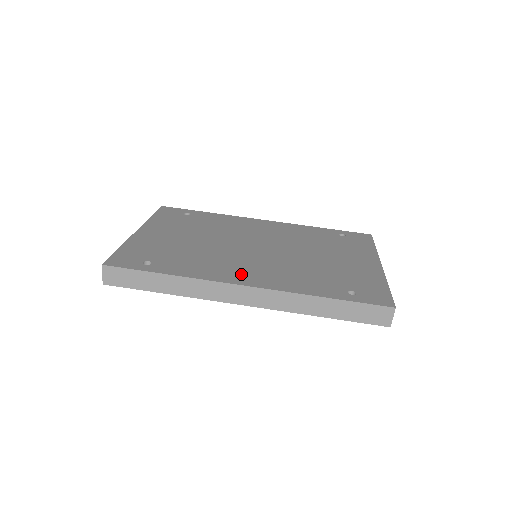
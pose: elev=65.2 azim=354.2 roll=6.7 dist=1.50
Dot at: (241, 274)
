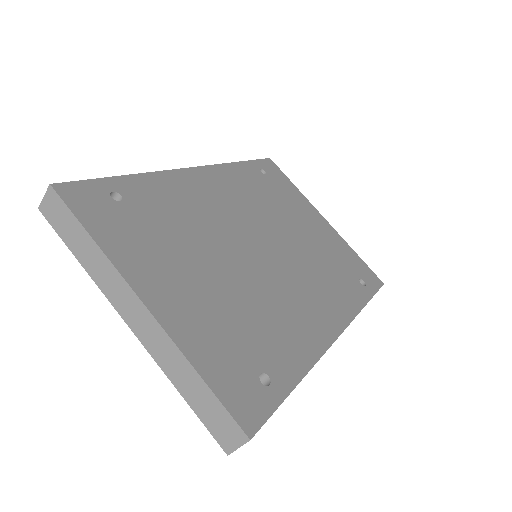
Dot at: (318, 318)
